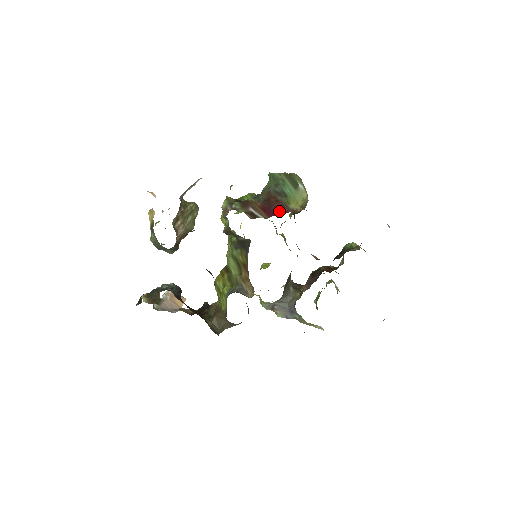
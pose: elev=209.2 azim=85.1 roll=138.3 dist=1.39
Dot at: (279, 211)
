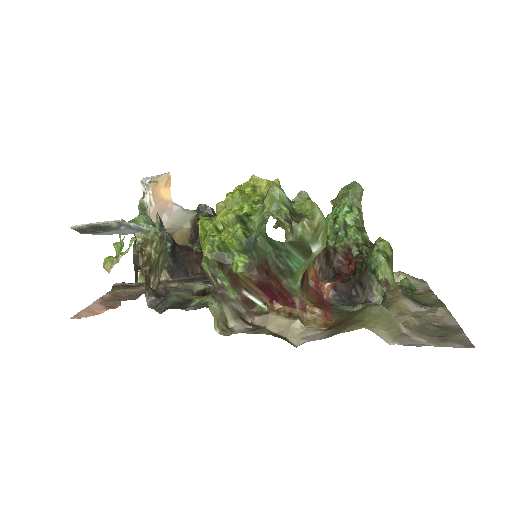
Dot at: (282, 298)
